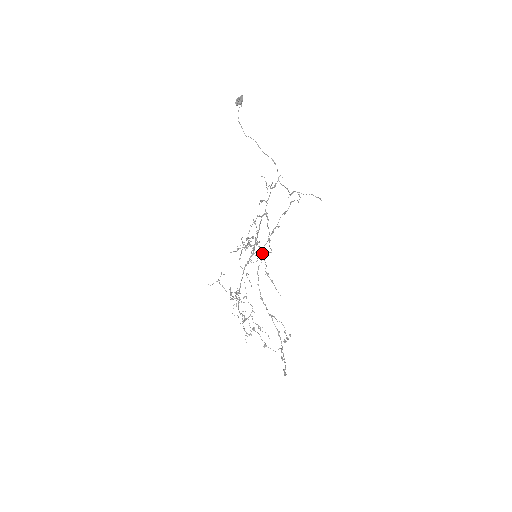
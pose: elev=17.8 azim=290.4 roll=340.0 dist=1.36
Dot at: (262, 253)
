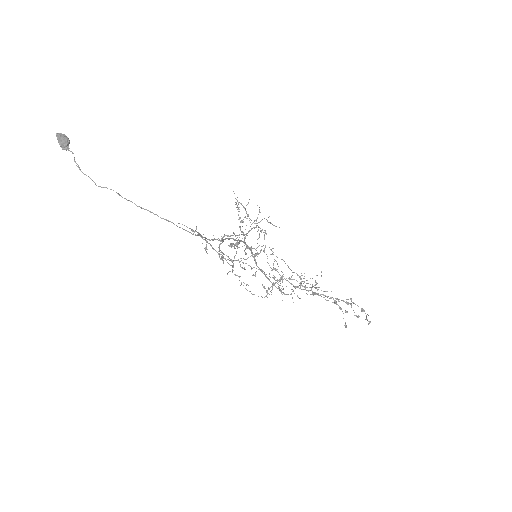
Dot at: occluded
